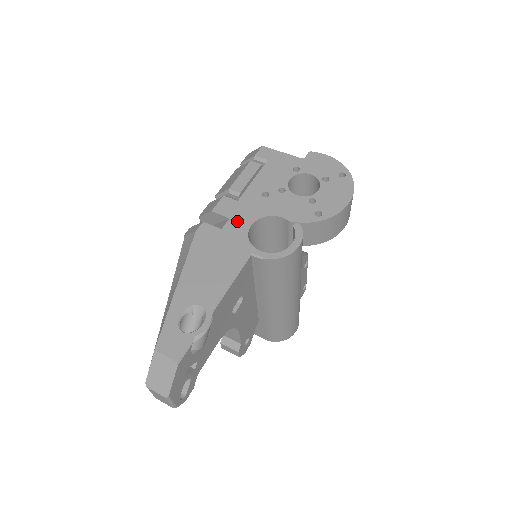
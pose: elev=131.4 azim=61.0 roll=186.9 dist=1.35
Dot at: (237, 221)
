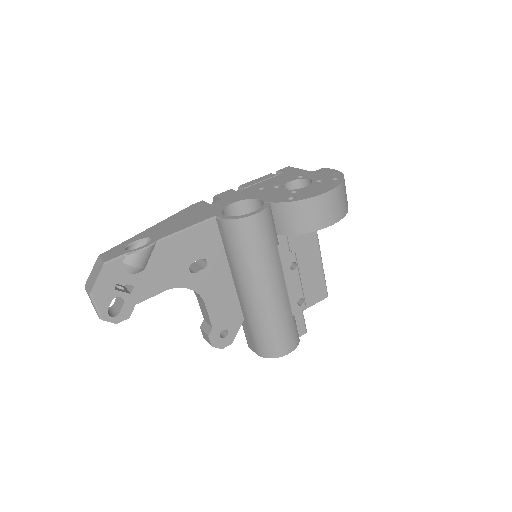
Dot at: (225, 200)
